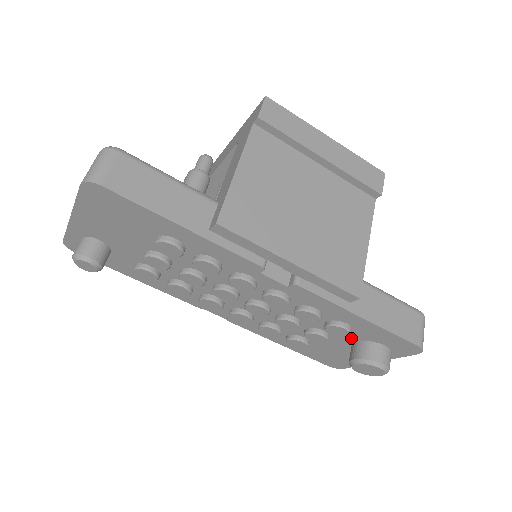
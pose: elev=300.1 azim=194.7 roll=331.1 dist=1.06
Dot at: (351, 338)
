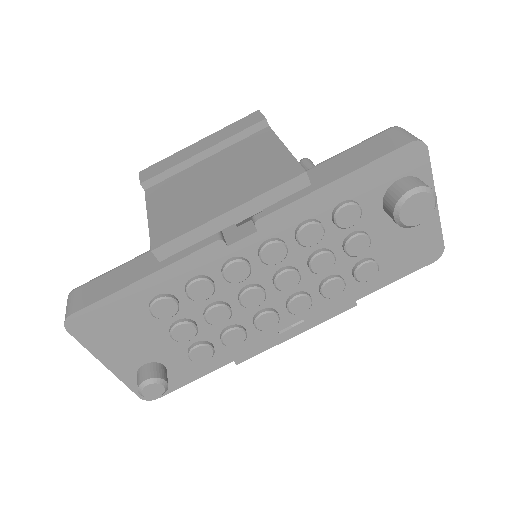
Dot at: (374, 210)
